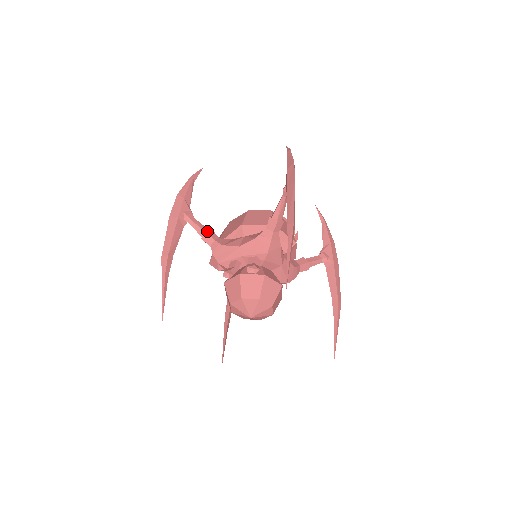
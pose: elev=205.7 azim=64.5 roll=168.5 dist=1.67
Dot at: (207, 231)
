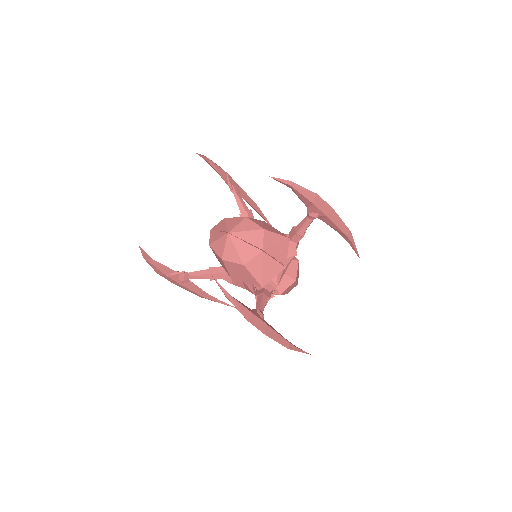
Dot at: (208, 277)
